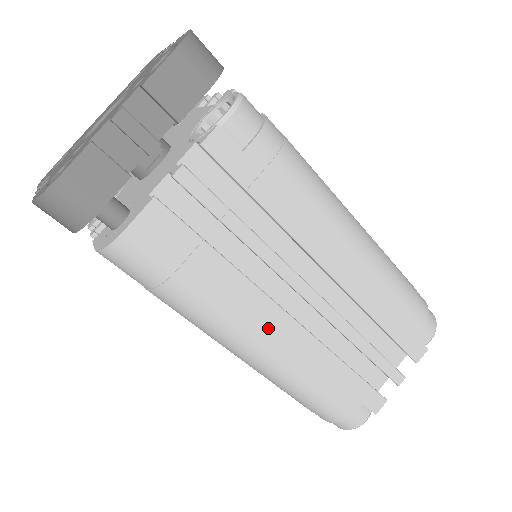
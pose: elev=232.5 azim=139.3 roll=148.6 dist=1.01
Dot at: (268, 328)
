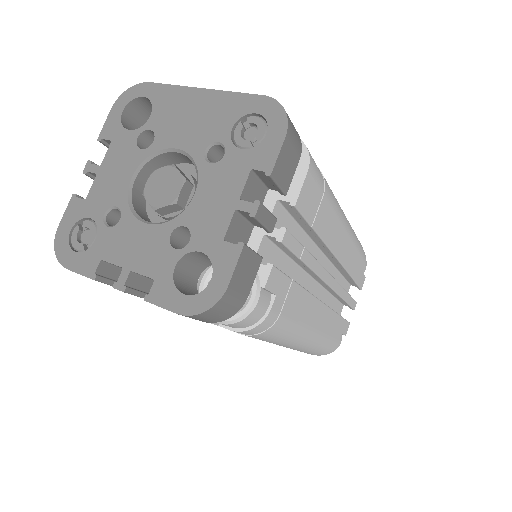
Dot at: occluded
